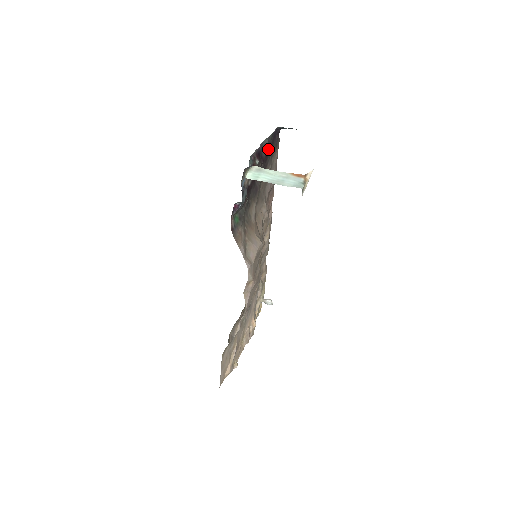
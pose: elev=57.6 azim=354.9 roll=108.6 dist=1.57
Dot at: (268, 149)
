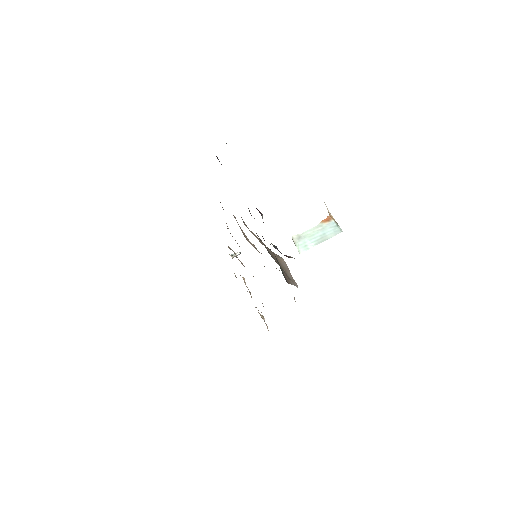
Dot at: occluded
